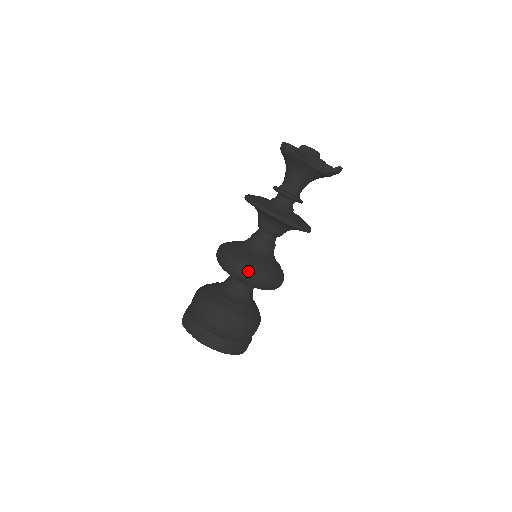
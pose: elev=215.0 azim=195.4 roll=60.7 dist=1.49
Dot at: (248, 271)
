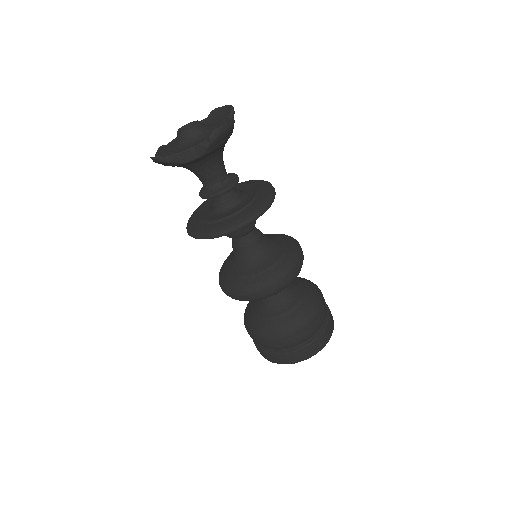
Dot at: (237, 295)
